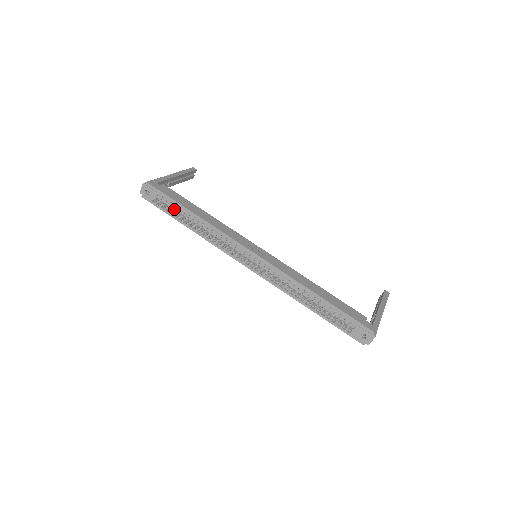
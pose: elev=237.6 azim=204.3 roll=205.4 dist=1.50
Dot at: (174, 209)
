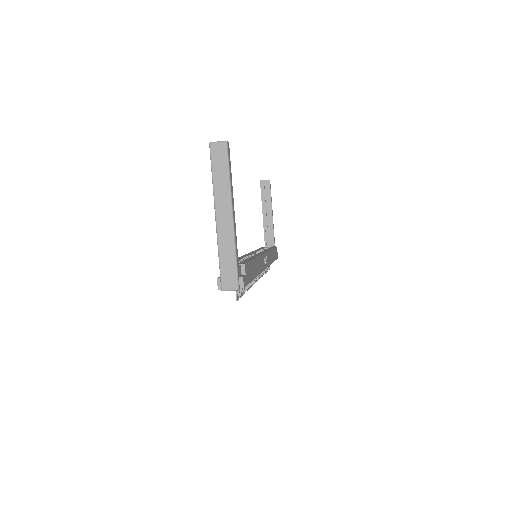
Dot at: occluded
